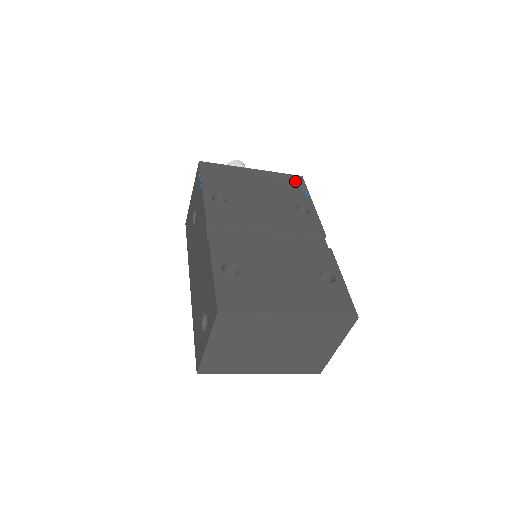
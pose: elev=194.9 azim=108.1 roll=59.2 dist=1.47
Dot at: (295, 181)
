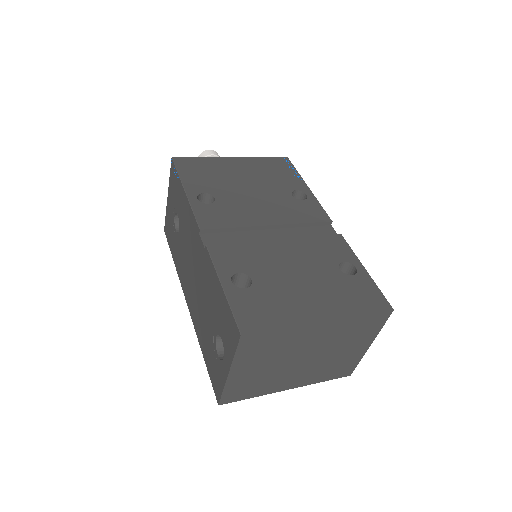
Dot at: (282, 164)
